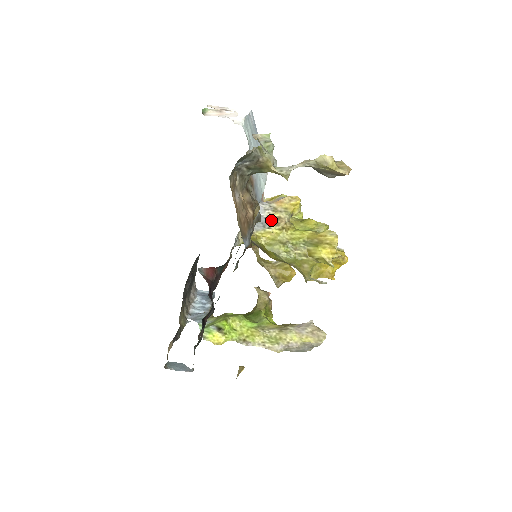
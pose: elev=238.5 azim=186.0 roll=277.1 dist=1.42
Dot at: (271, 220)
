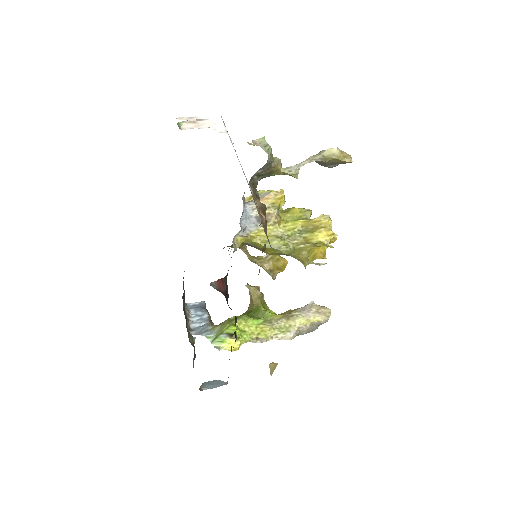
Dot at: occluded
